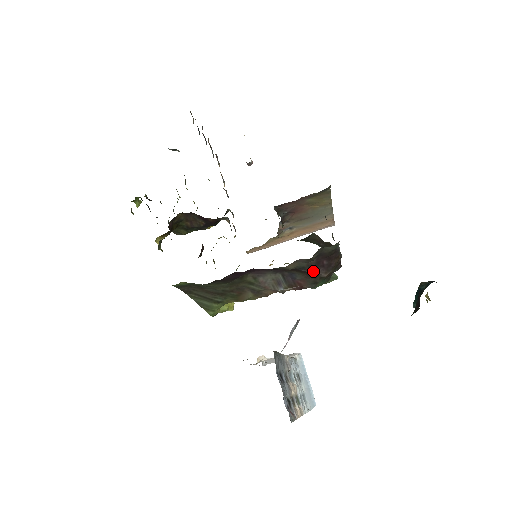
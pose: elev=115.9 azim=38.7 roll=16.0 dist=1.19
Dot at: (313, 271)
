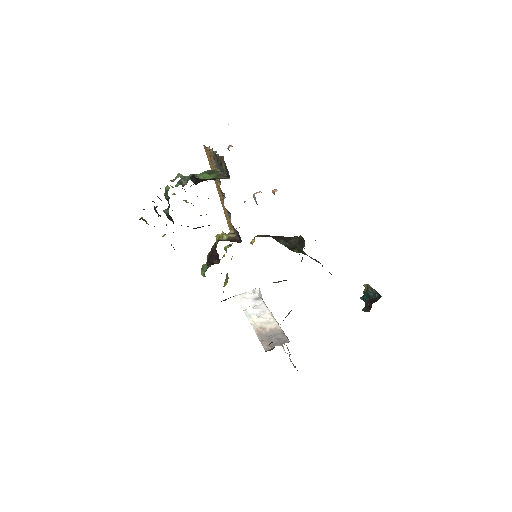
Dot at: occluded
